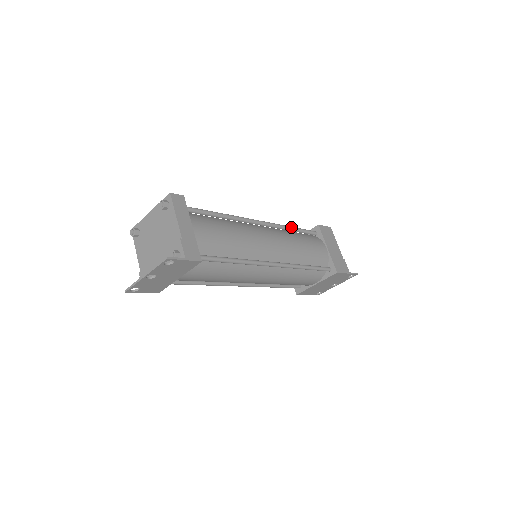
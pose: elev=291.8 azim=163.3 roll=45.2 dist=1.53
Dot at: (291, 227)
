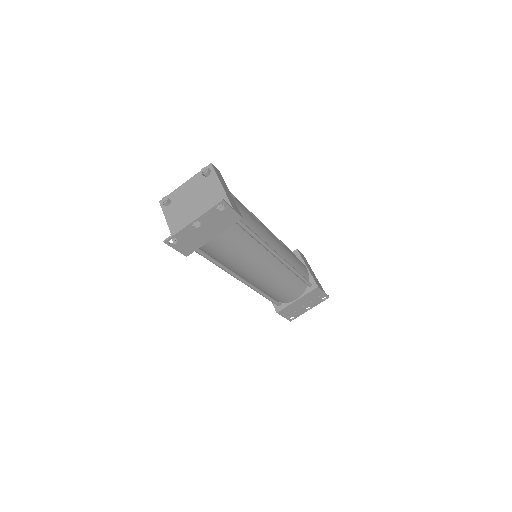
Dot at: (281, 241)
